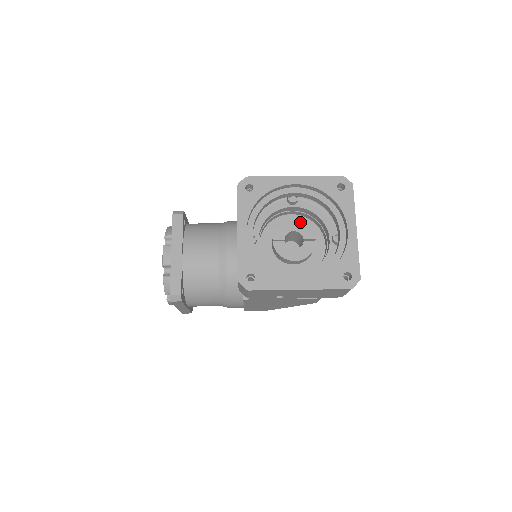
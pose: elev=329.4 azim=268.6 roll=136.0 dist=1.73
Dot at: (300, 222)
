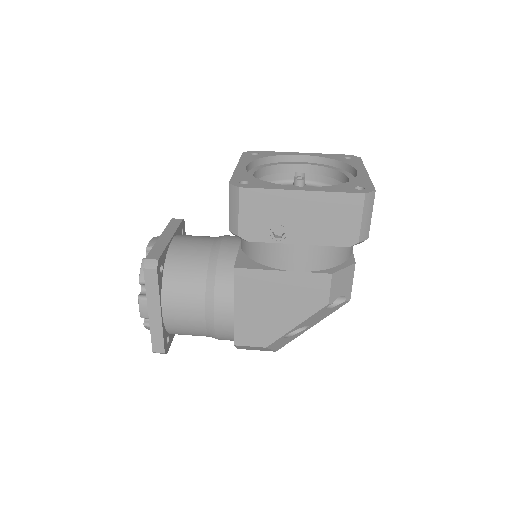
Dot at: occluded
